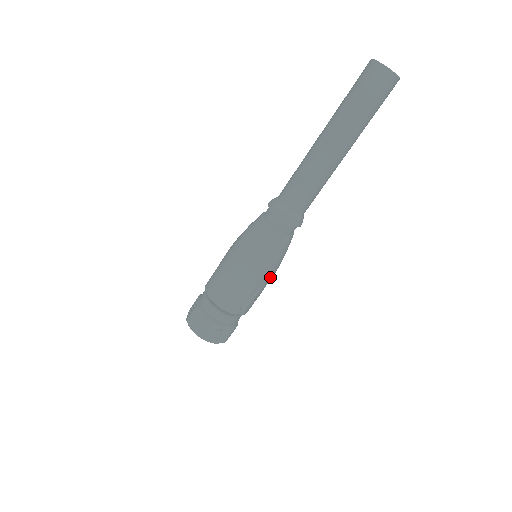
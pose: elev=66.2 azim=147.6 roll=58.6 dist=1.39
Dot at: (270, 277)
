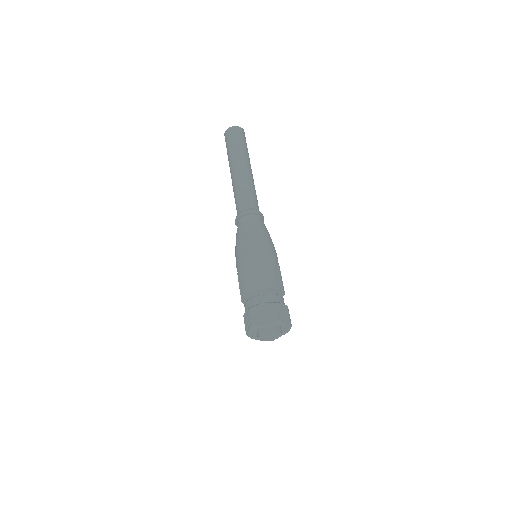
Dot at: (276, 255)
